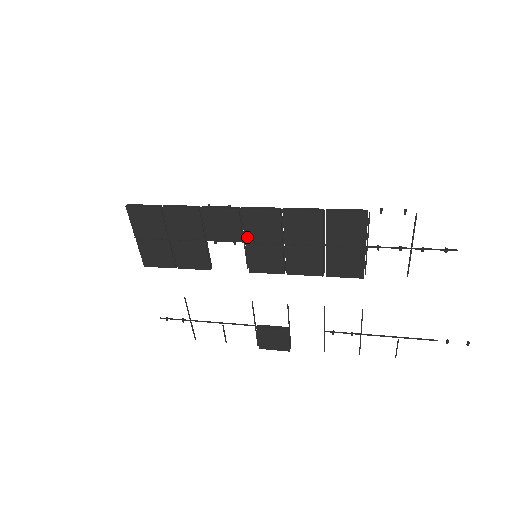
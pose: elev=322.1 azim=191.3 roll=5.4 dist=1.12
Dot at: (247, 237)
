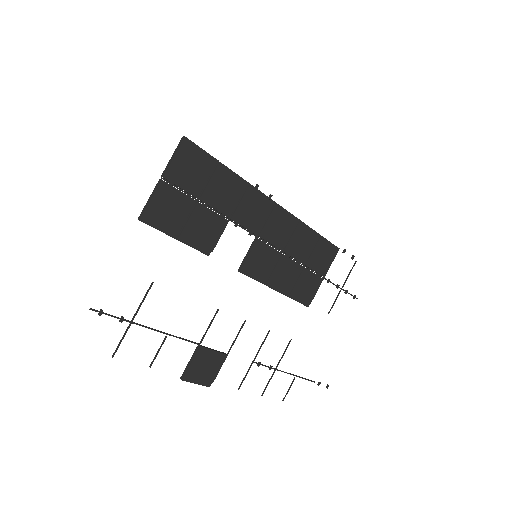
Dot at: (263, 233)
